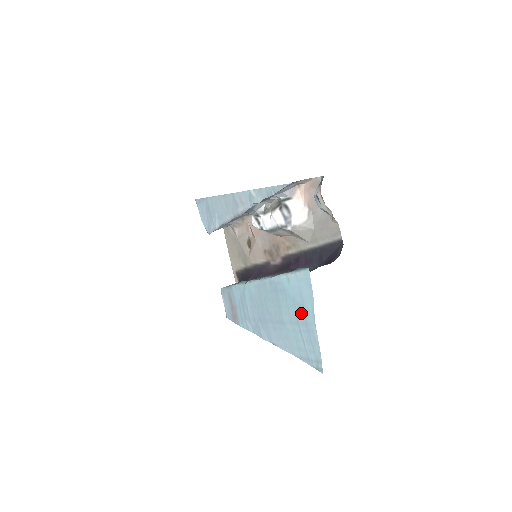
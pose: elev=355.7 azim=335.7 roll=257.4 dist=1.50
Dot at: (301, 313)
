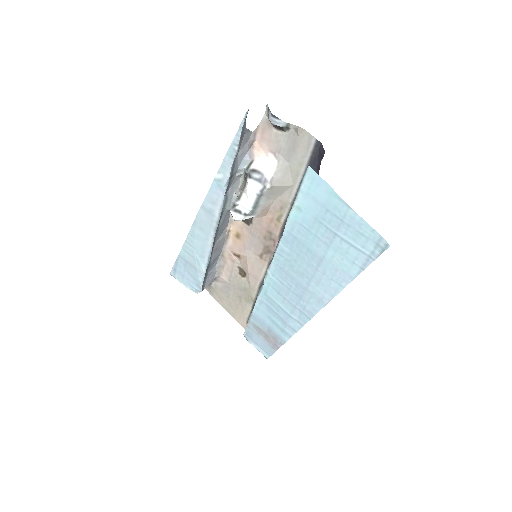
Dot at: (330, 220)
